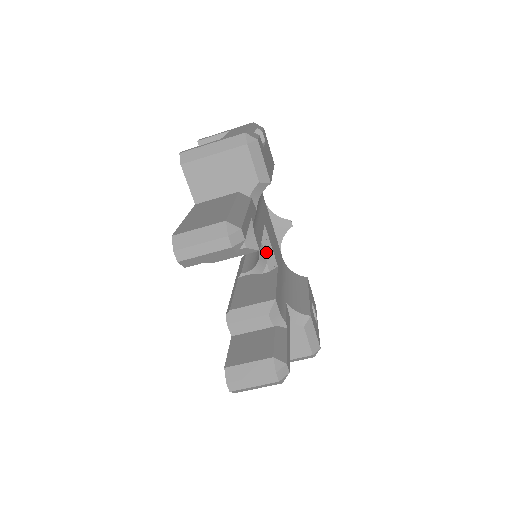
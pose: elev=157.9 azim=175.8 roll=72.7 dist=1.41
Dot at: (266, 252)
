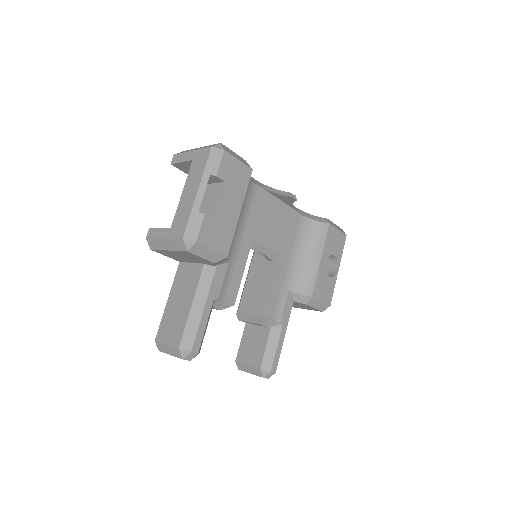
Dot at: (264, 252)
